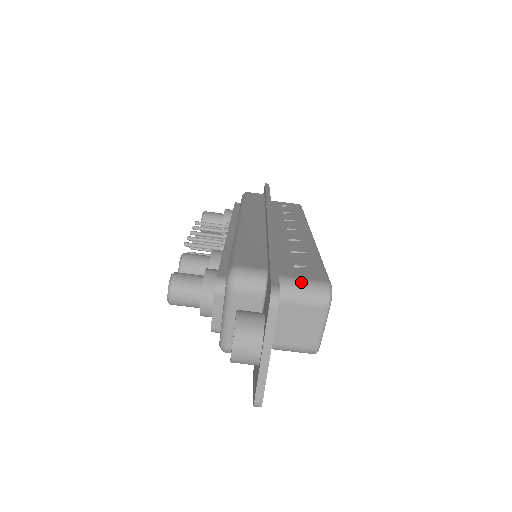
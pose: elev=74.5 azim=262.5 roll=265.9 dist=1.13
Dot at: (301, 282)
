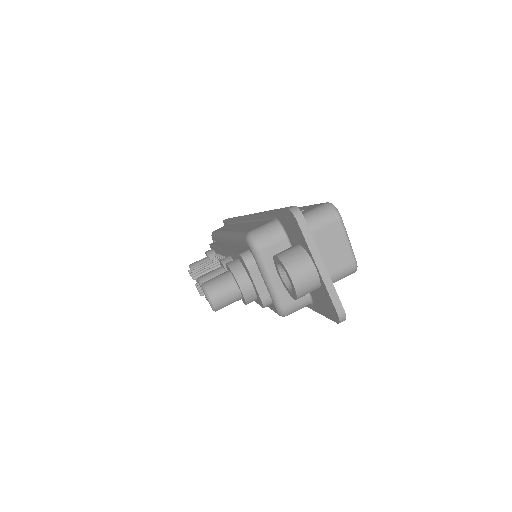
Dot at: (307, 214)
